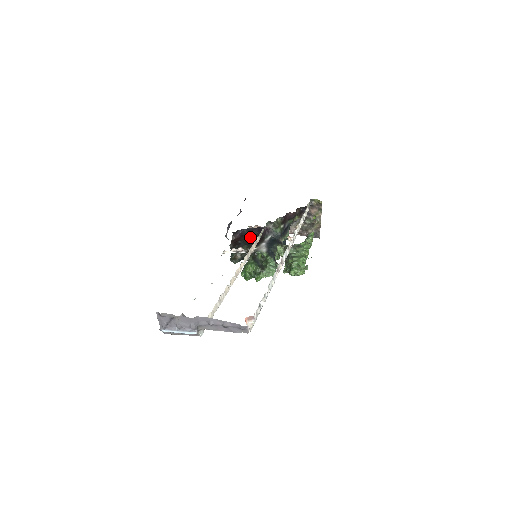
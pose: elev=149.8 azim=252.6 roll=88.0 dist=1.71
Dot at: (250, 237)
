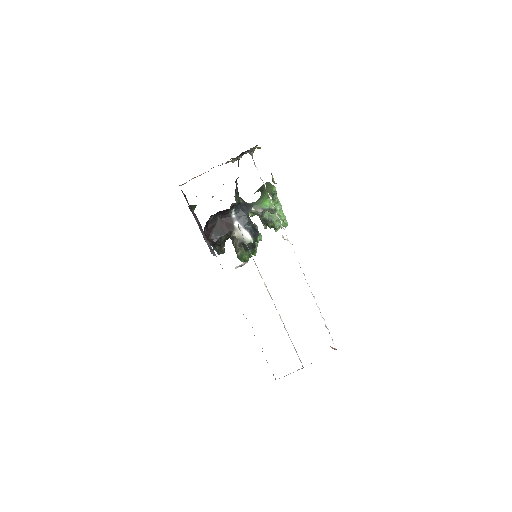
Dot at: (216, 222)
